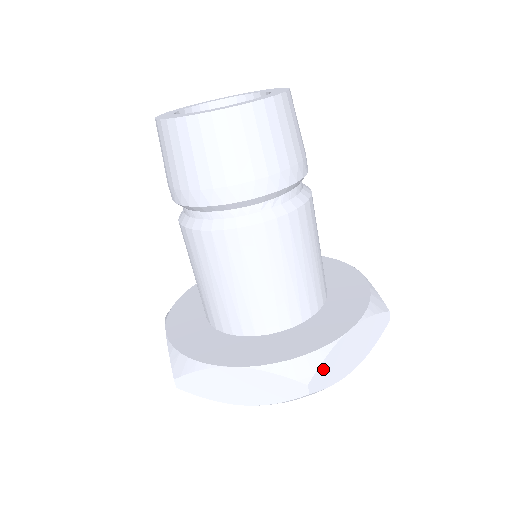
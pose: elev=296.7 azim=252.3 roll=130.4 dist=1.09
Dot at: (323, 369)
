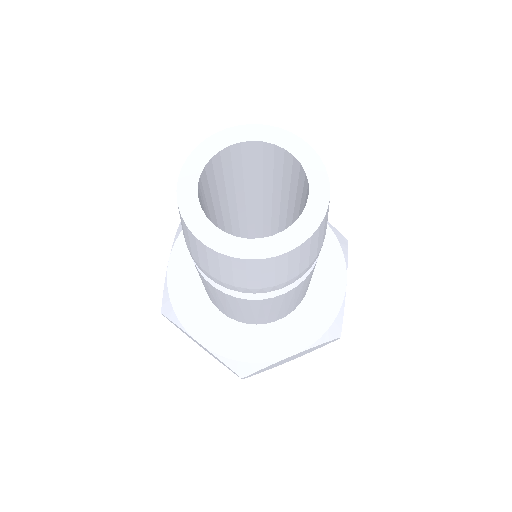
Dot at: (259, 371)
